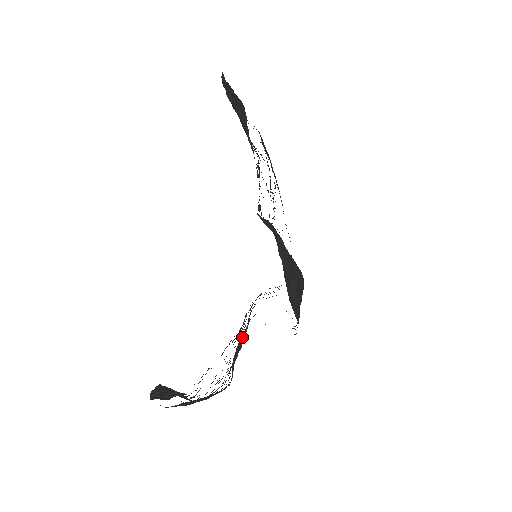
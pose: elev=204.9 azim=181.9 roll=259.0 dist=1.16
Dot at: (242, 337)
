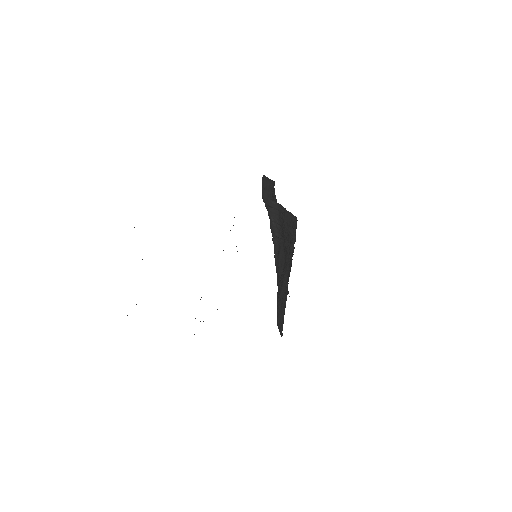
Dot at: occluded
